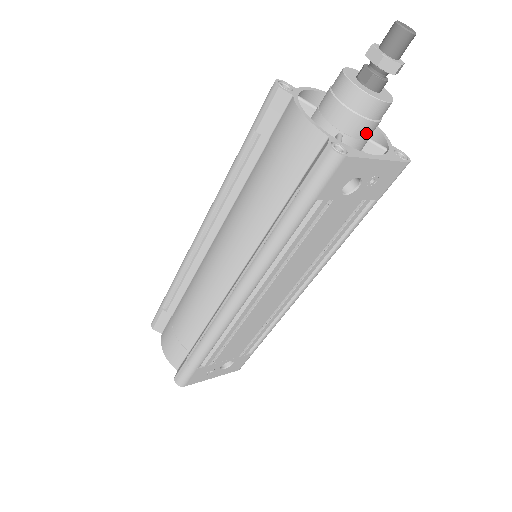
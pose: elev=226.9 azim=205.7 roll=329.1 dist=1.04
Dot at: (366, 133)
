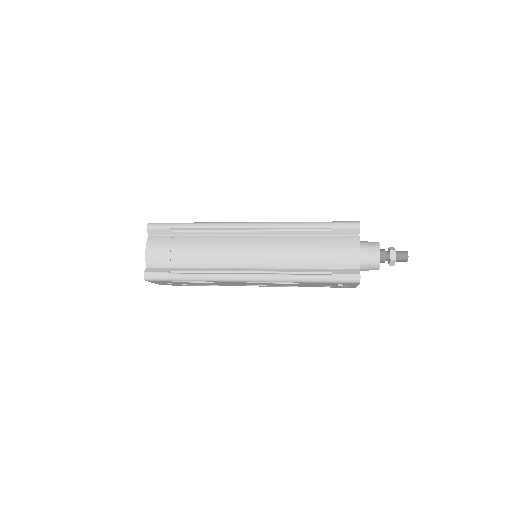
Dot at: occluded
